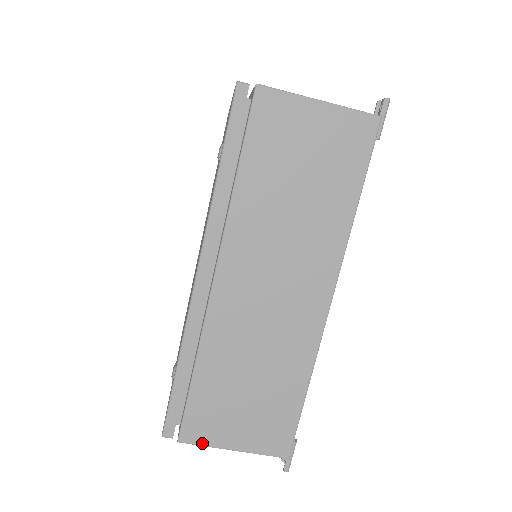
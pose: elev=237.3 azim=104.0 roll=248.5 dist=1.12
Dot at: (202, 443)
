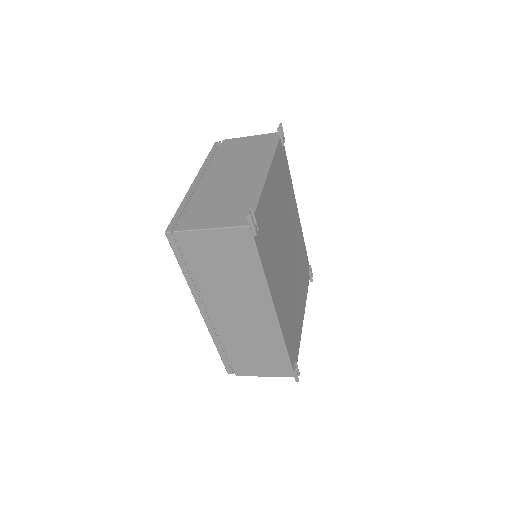
Dot at: (247, 375)
